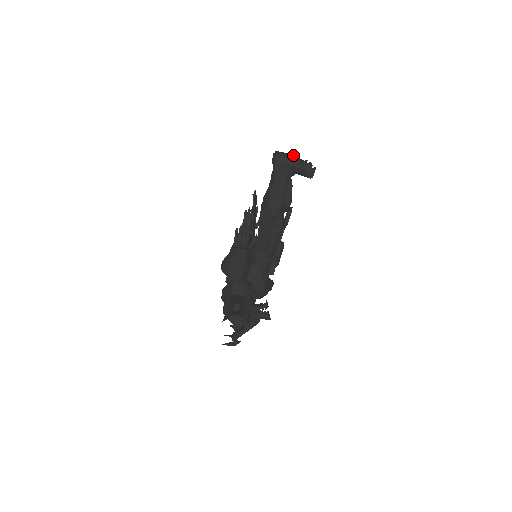
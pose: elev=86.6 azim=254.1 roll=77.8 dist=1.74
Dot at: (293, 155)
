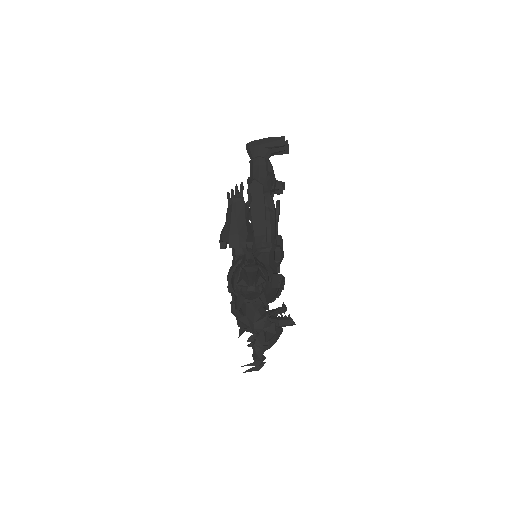
Dot at: occluded
